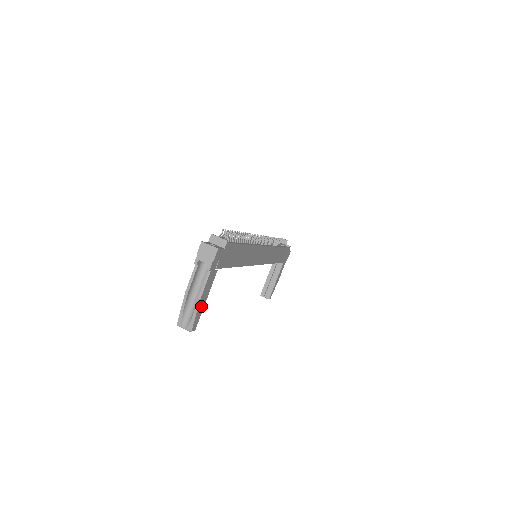
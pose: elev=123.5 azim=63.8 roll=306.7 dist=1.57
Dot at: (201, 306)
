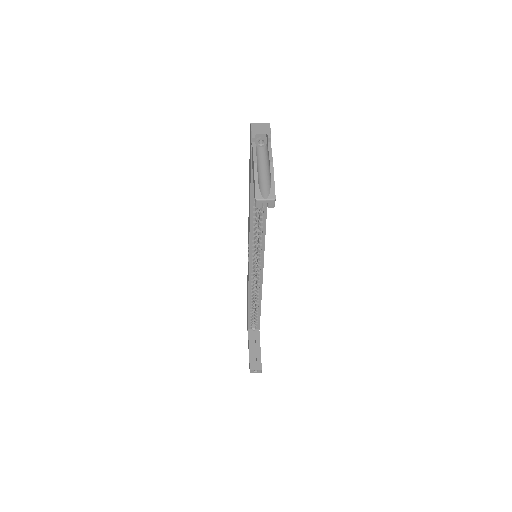
Dot at: occluded
